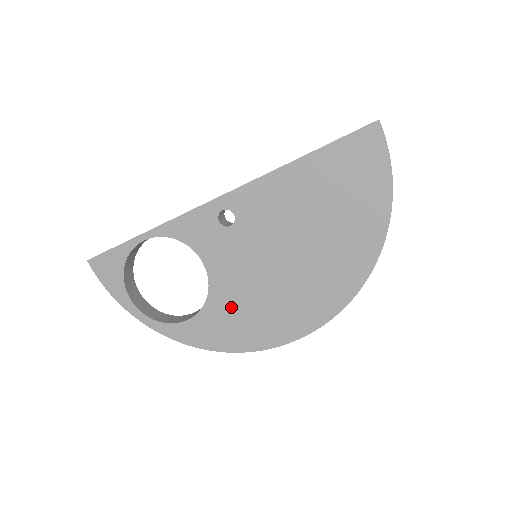
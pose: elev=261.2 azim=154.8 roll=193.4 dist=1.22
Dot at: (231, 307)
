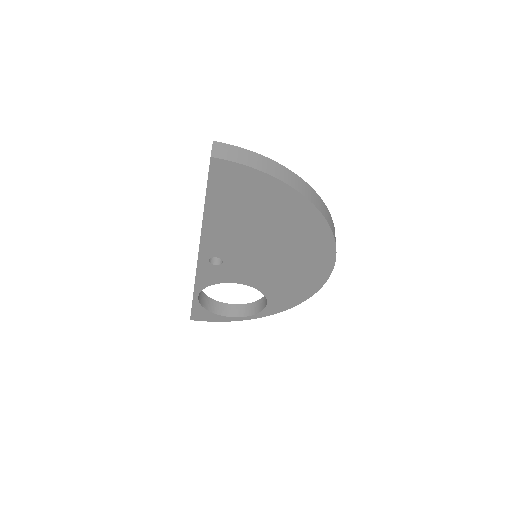
Dot at: (278, 286)
